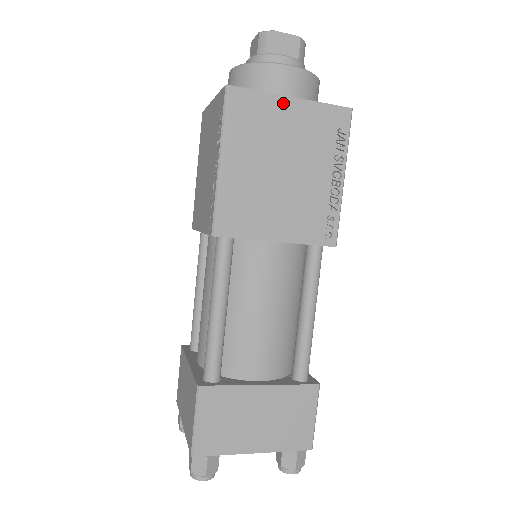
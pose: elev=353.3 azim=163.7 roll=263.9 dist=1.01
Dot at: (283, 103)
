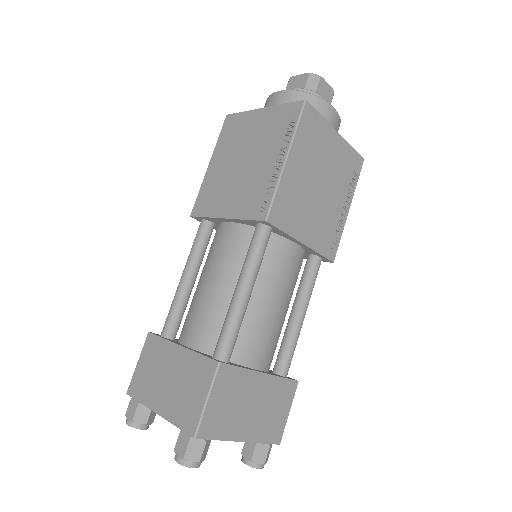
Dot at: (332, 134)
